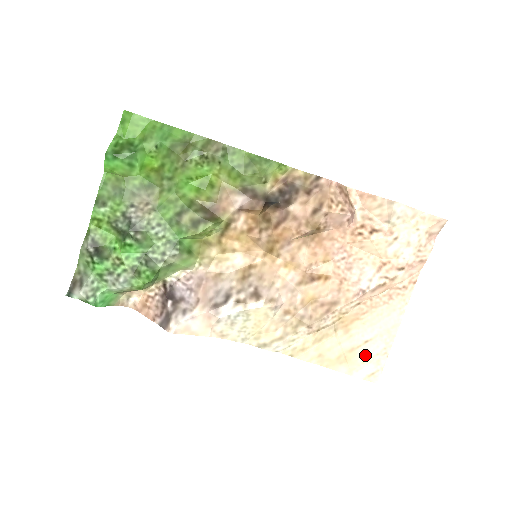
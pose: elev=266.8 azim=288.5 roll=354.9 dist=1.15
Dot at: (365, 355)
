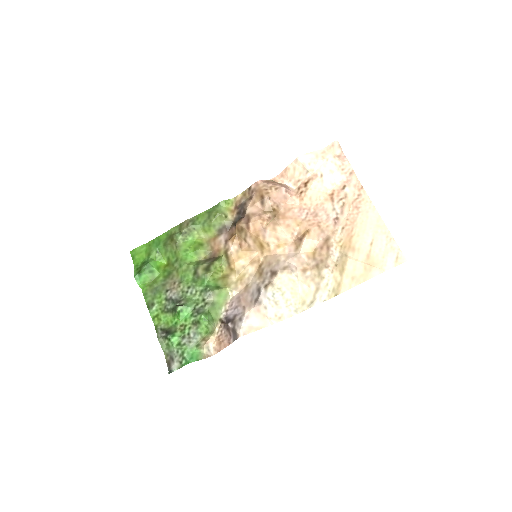
Dot at: (379, 252)
